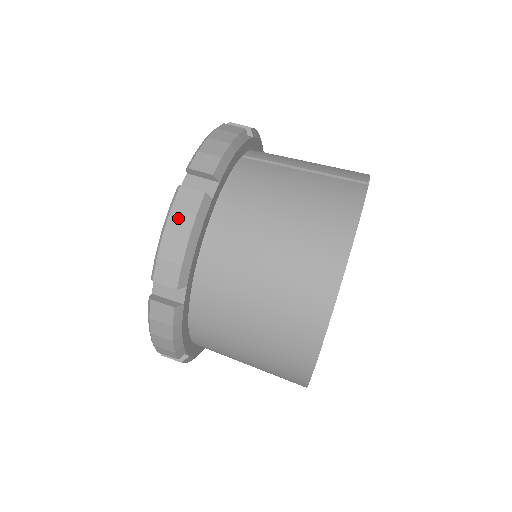
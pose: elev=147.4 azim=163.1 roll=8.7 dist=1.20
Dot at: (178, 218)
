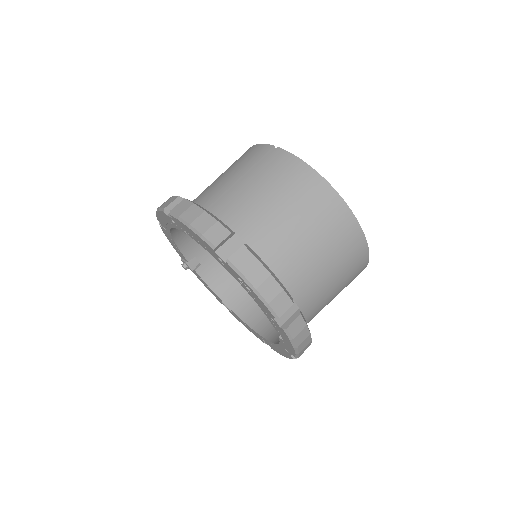
Dot at: (252, 273)
